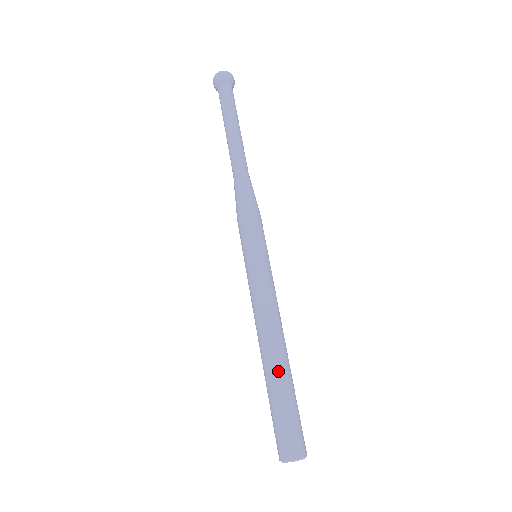
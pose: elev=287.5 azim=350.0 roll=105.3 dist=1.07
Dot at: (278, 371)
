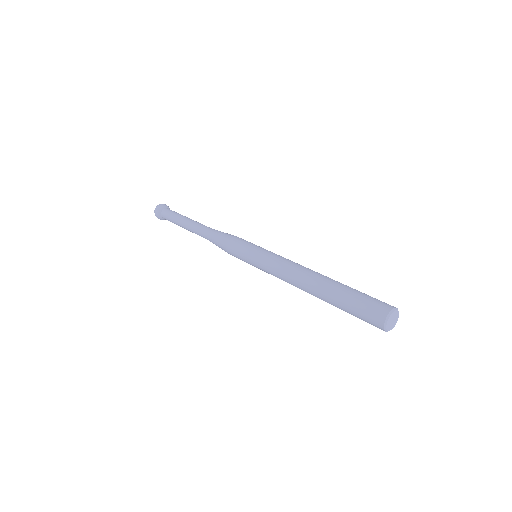
Dot at: (332, 280)
